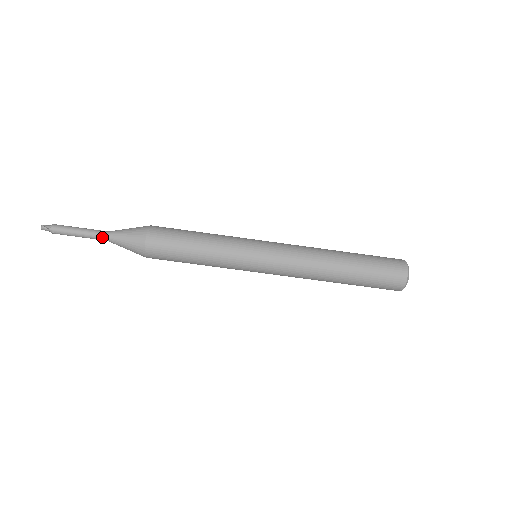
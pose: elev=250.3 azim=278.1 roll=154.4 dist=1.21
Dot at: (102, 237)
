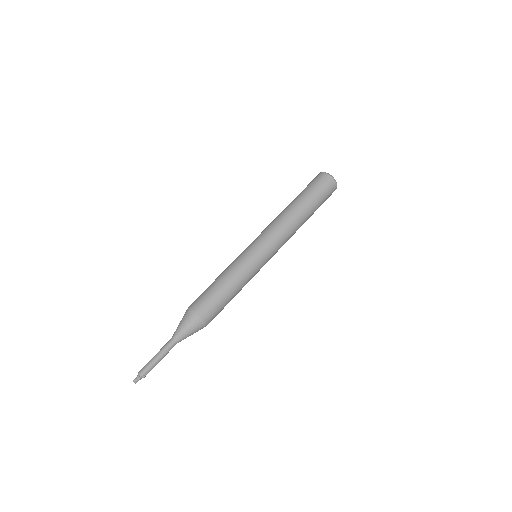
Dot at: (172, 344)
